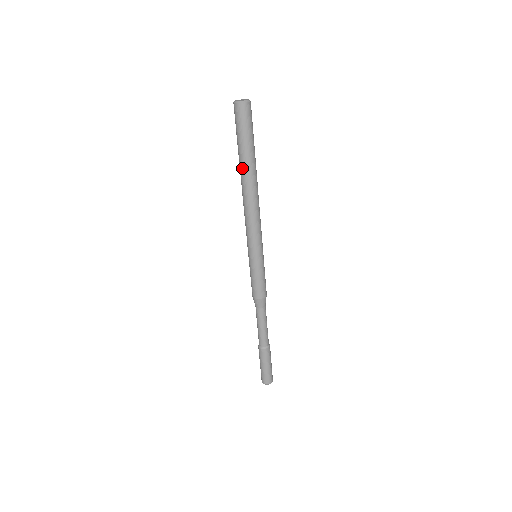
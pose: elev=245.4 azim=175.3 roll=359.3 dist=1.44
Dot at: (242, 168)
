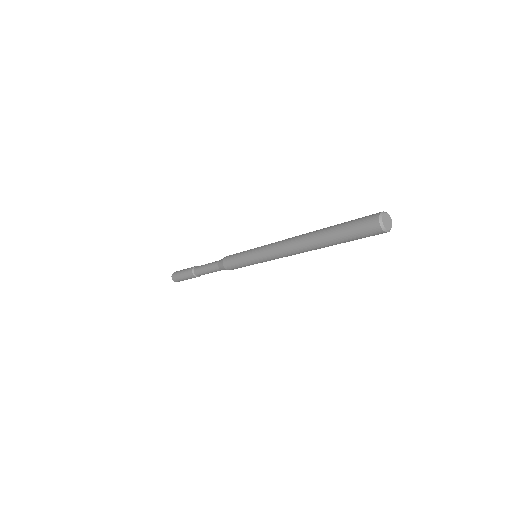
Dot at: (325, 246)
